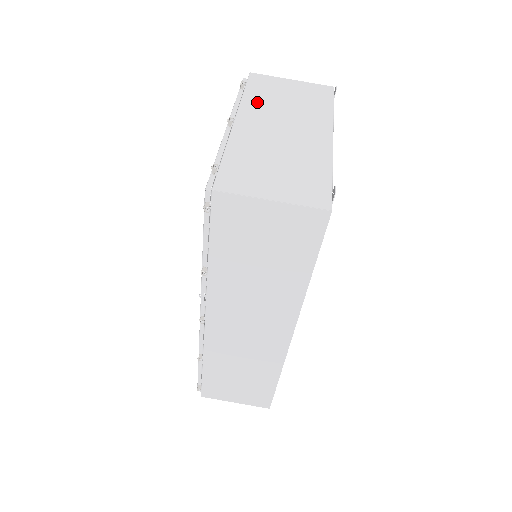
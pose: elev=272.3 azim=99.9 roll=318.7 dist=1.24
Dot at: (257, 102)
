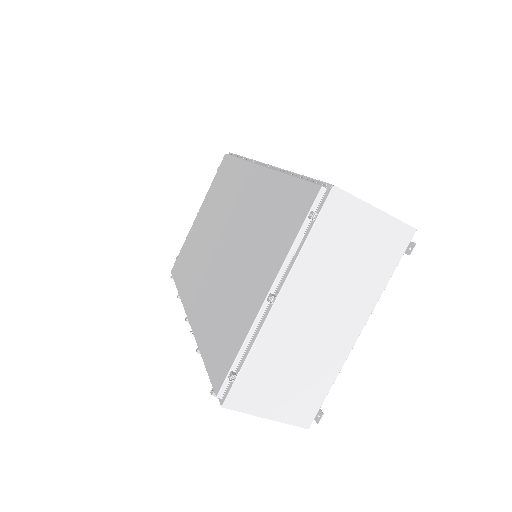
Dot at: (314, 263)
